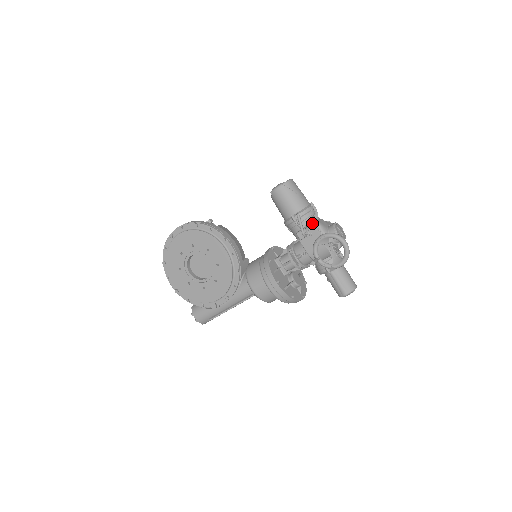
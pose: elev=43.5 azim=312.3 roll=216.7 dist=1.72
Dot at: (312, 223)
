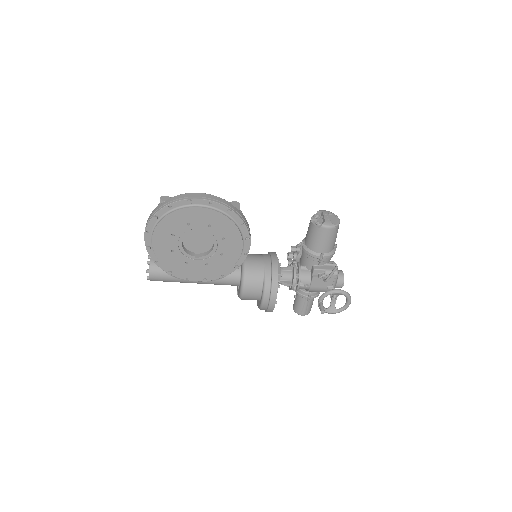
Dot at: occluded
